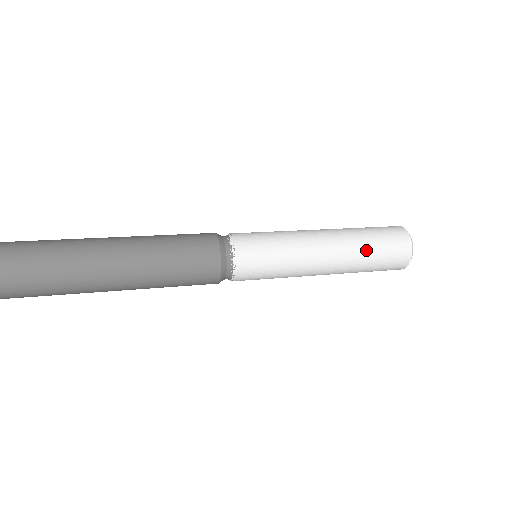
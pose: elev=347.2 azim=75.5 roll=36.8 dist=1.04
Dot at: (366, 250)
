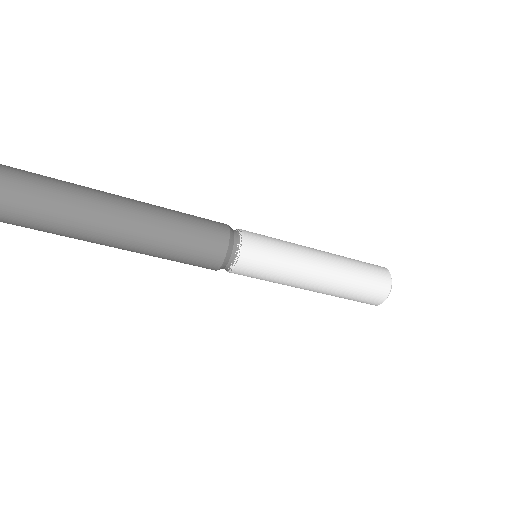
Dot at: occluded
